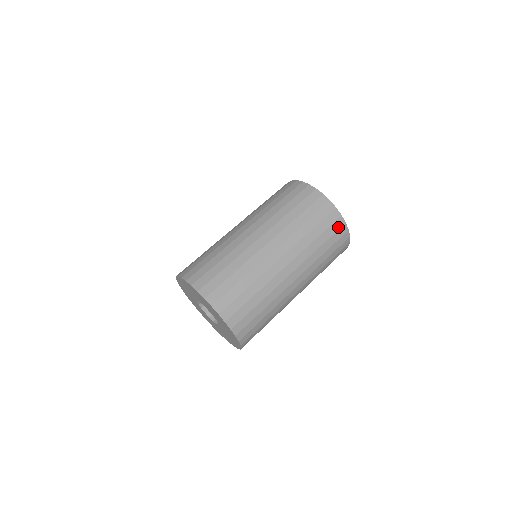
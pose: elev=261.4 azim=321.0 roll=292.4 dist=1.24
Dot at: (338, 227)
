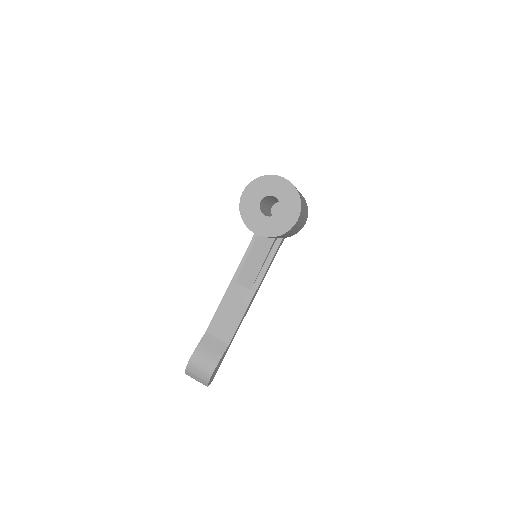
Dot at: occluded
